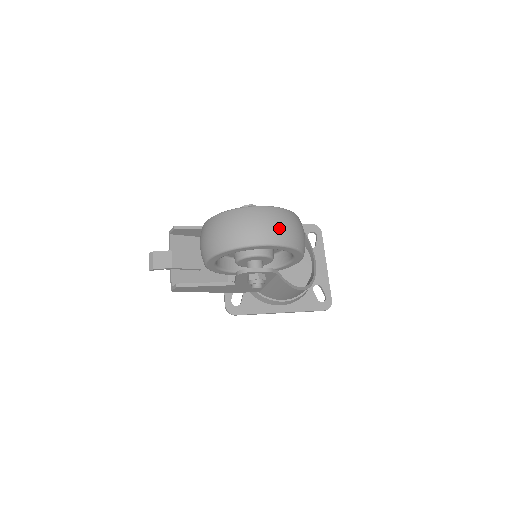
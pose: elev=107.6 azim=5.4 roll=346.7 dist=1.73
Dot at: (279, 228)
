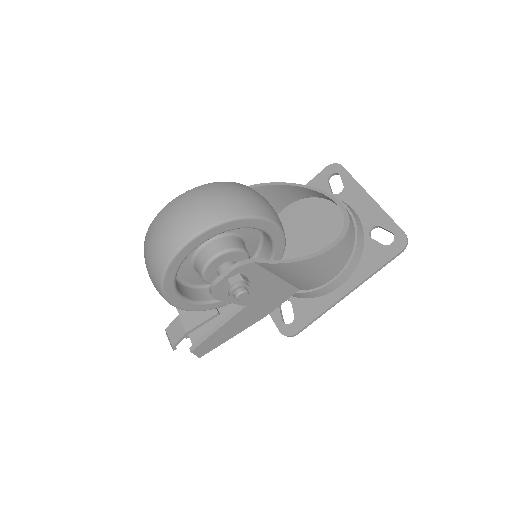
Dot at: (187, 215)
